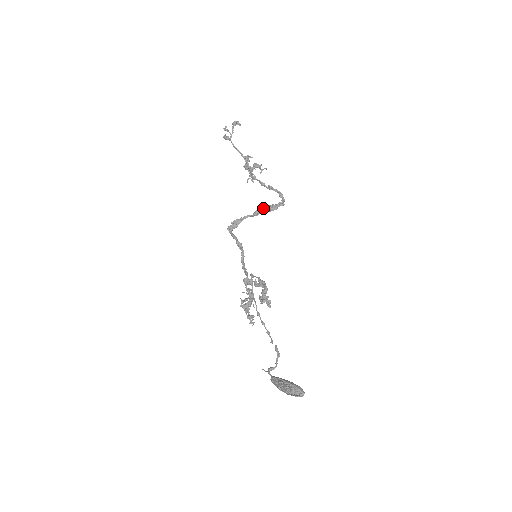
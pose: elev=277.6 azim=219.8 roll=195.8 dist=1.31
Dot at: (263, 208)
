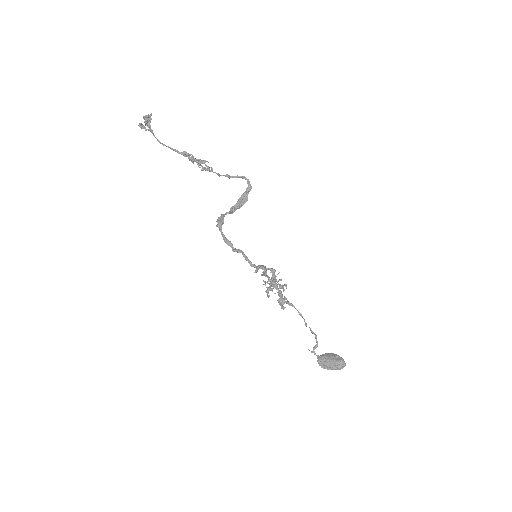
Dot at: (235, 207)
